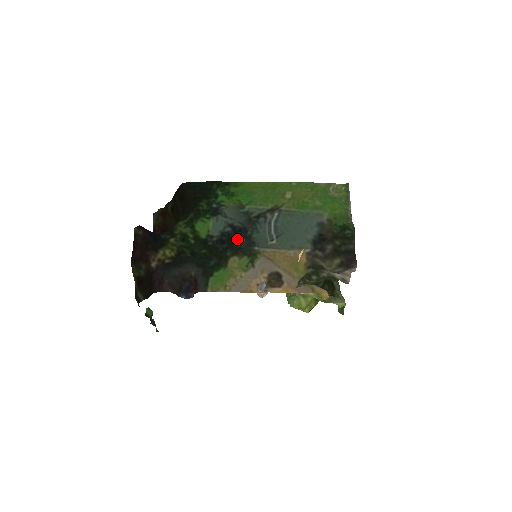
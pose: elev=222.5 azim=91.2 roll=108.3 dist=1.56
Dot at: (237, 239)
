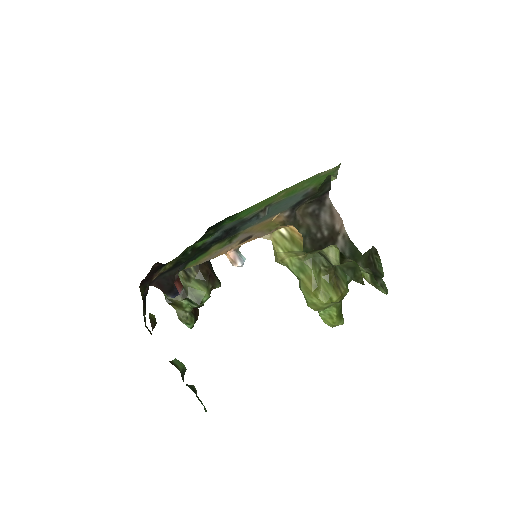
Dot at: (226, 236)
